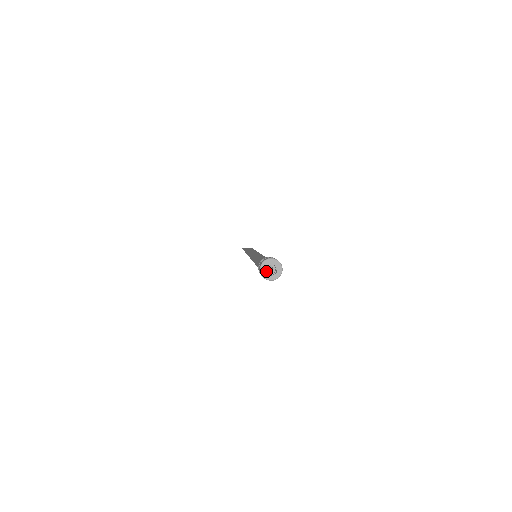
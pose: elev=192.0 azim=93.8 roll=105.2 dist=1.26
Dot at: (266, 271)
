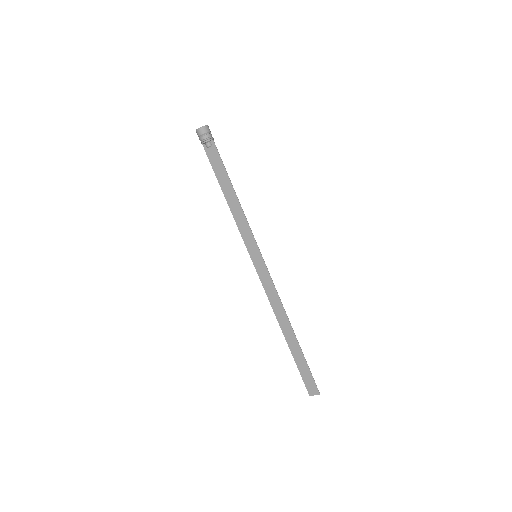
Dot at: (201, 134)
